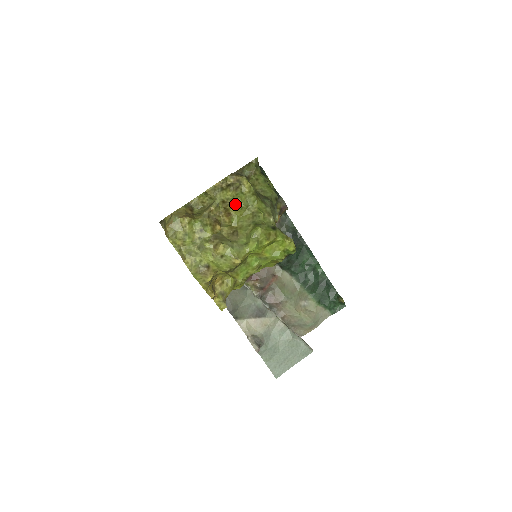
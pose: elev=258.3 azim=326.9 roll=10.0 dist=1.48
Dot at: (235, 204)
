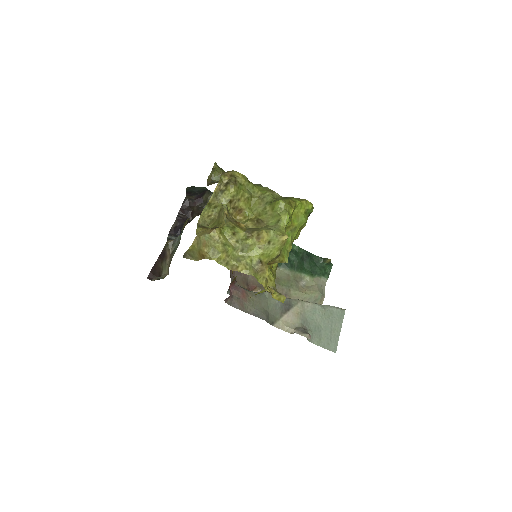
Dot at: (241, 198)
